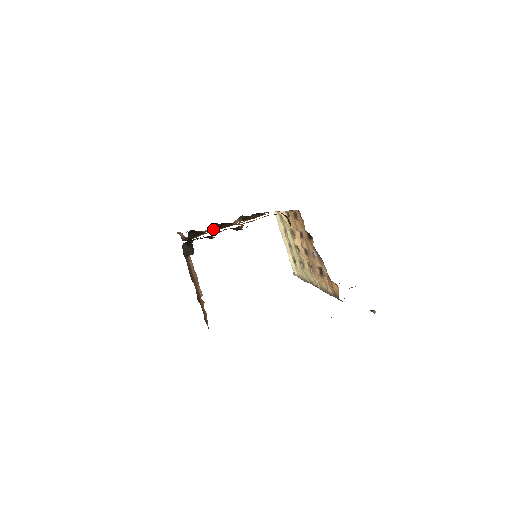
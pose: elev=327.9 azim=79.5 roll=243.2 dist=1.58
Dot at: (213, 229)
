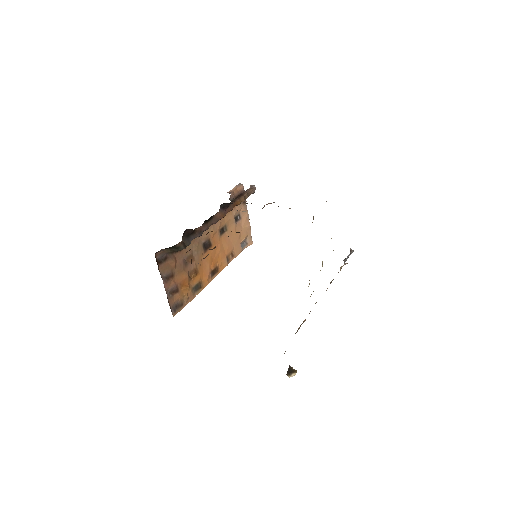
Dot at: occluded
